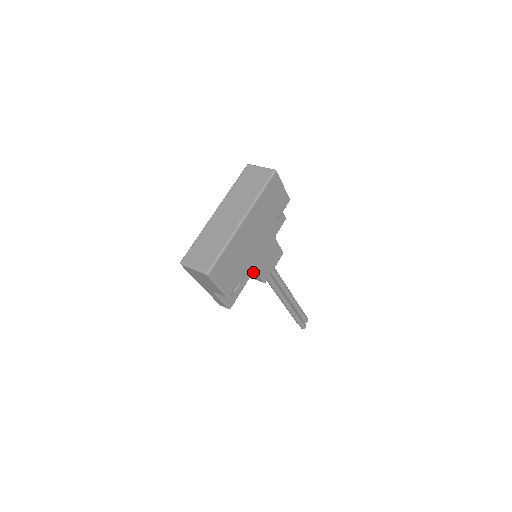
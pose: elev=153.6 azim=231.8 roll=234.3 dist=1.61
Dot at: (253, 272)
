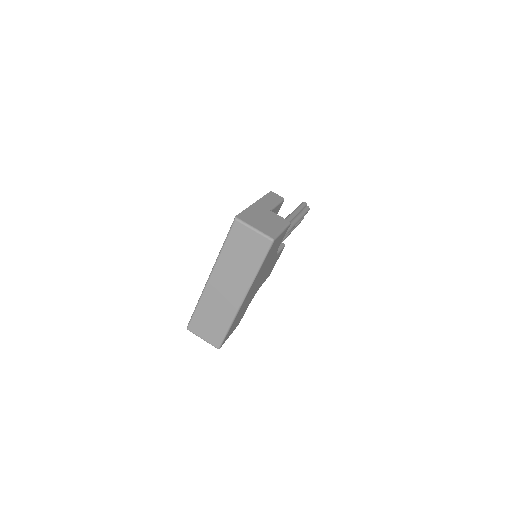
Dot at: occluded
